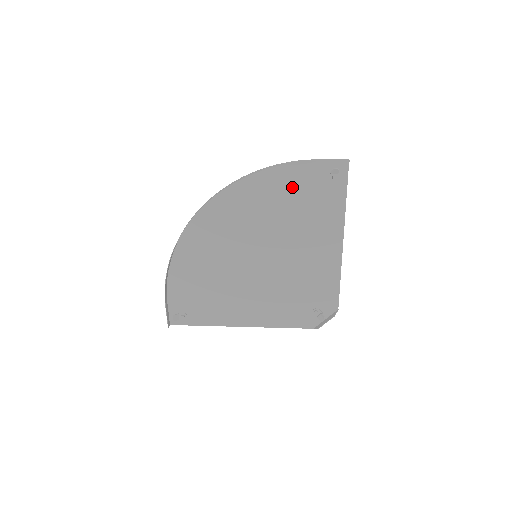
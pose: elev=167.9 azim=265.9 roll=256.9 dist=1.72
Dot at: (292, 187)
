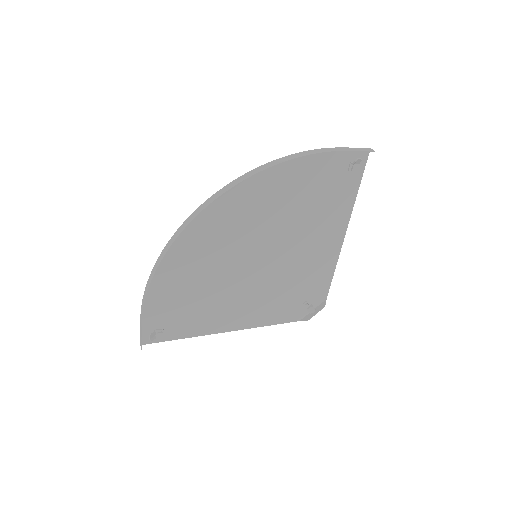
Dot at: (309, 178)
